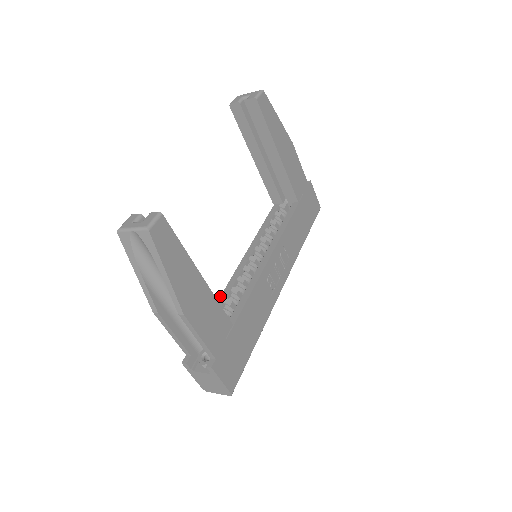
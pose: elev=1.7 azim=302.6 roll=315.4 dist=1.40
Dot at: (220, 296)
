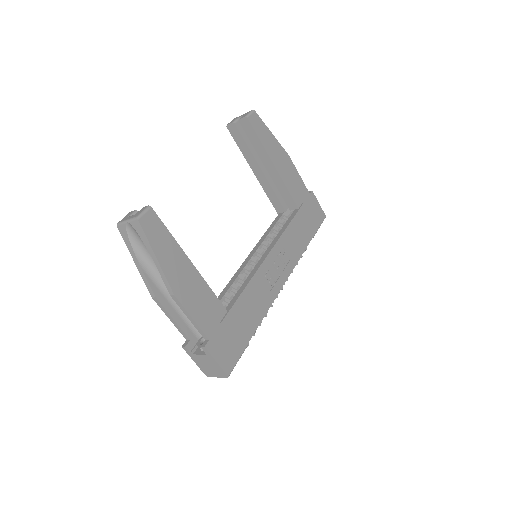
Dot at: (222, 291)
